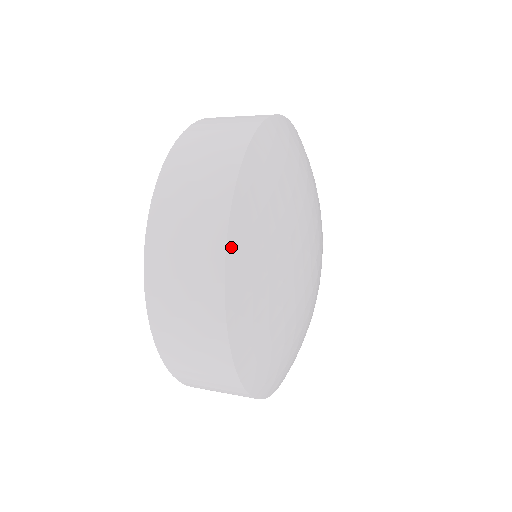
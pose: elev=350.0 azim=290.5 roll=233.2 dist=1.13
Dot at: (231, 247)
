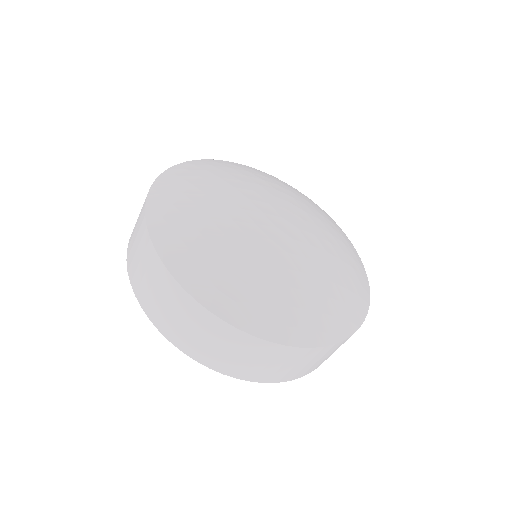
Dot at: (153, 228)
